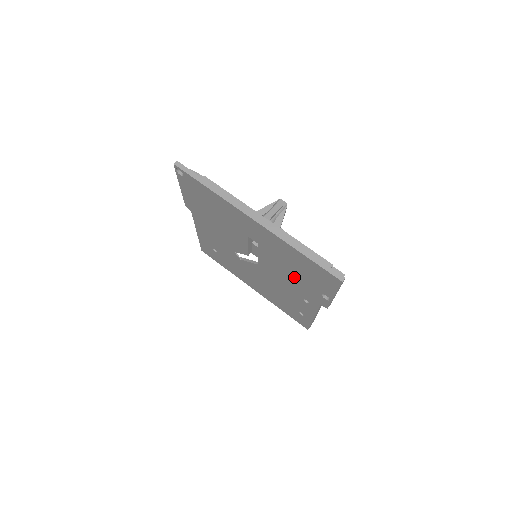
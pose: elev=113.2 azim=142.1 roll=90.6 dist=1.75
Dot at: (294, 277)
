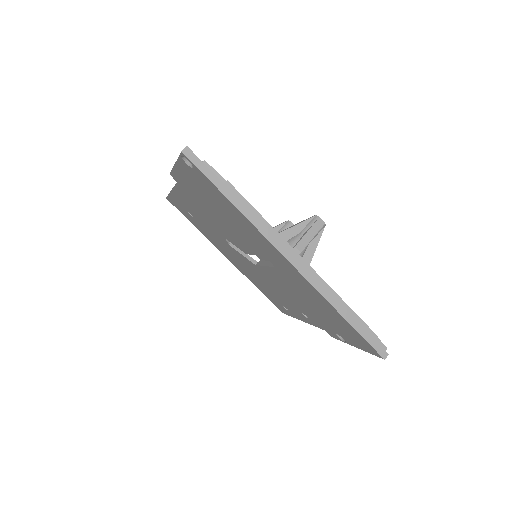
Dot at: (307, 306)
